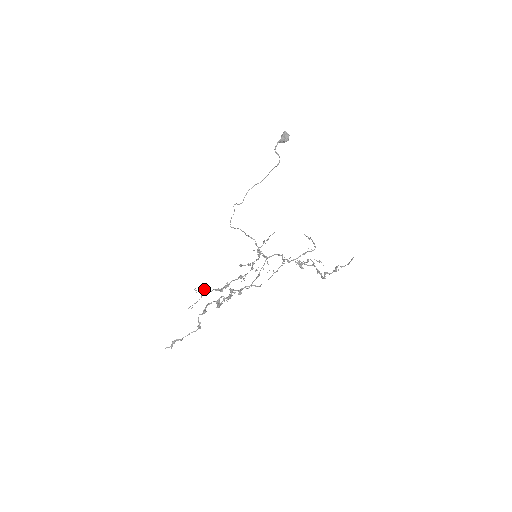
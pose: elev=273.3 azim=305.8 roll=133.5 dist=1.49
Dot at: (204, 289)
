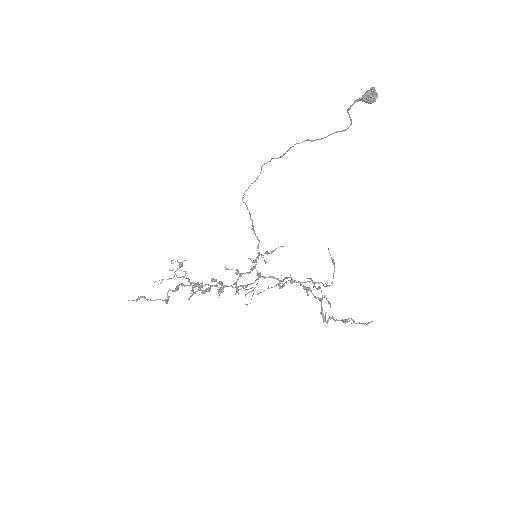
Dot at: (182, 266)
